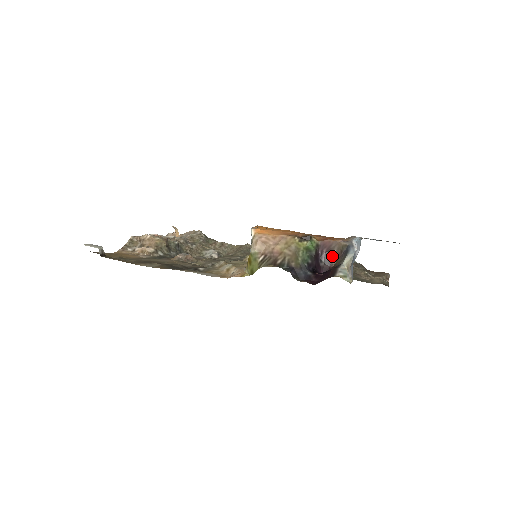
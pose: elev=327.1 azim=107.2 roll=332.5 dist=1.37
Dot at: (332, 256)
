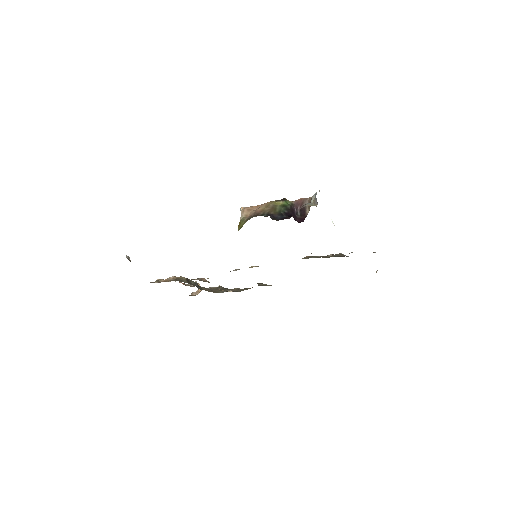
Dot at: (305, 210)
